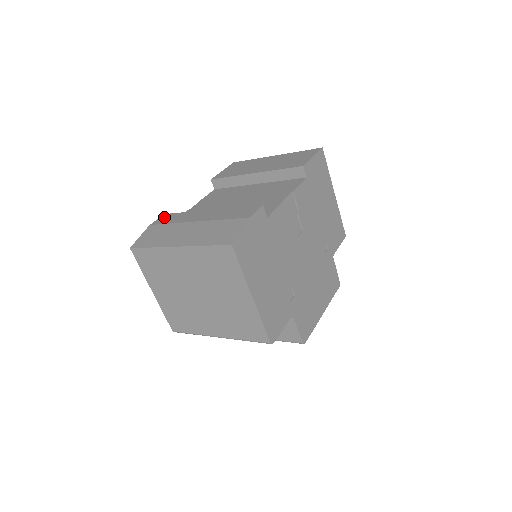
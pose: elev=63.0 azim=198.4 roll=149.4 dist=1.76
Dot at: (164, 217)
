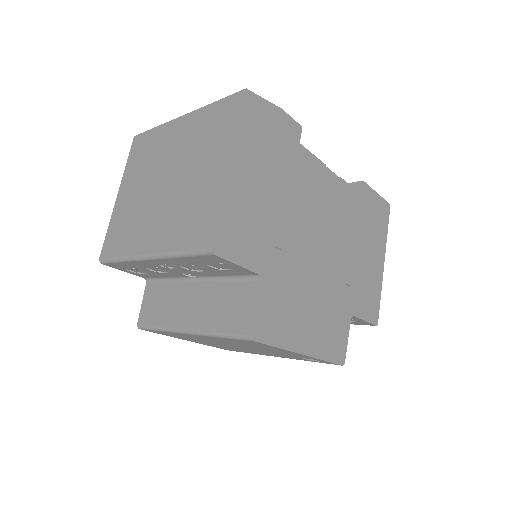
Dot at: occluded
